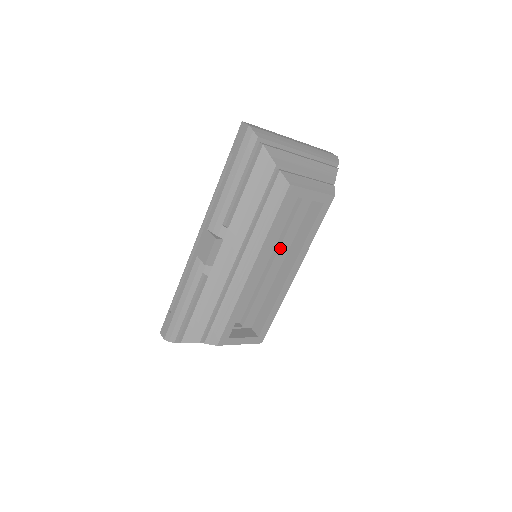
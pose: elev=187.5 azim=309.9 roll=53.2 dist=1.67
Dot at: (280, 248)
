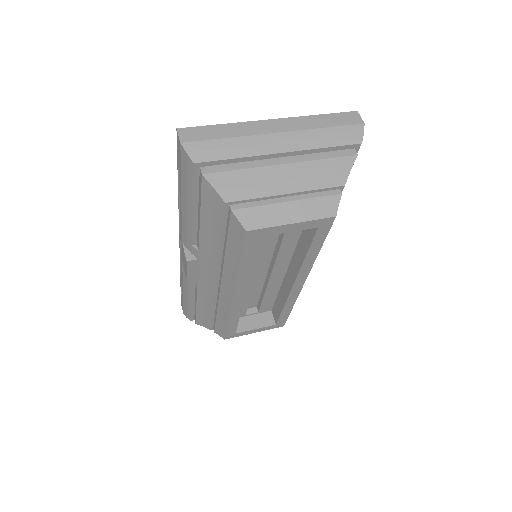
Dot at: (278, 258)
